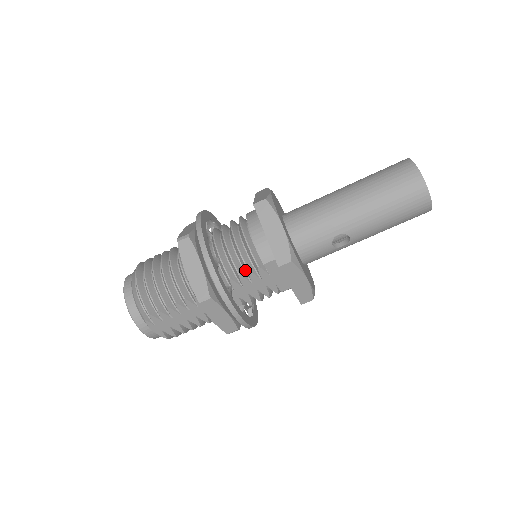
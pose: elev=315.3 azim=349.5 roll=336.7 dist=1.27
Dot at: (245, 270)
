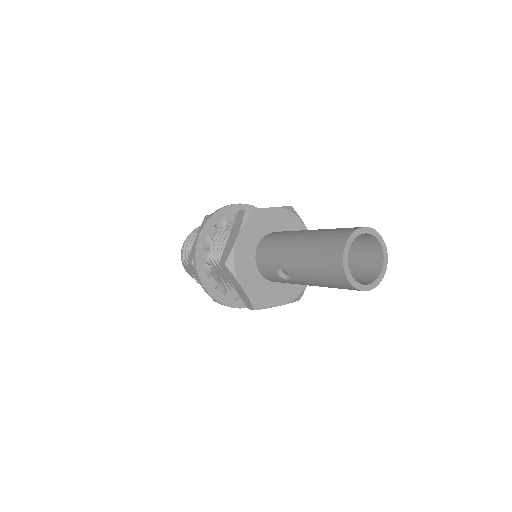
Dot at: occluded
